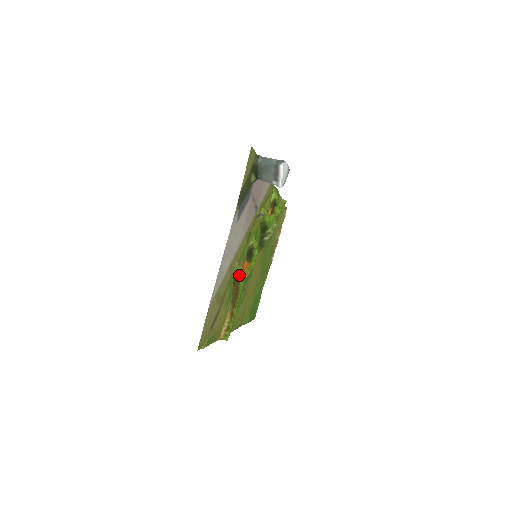
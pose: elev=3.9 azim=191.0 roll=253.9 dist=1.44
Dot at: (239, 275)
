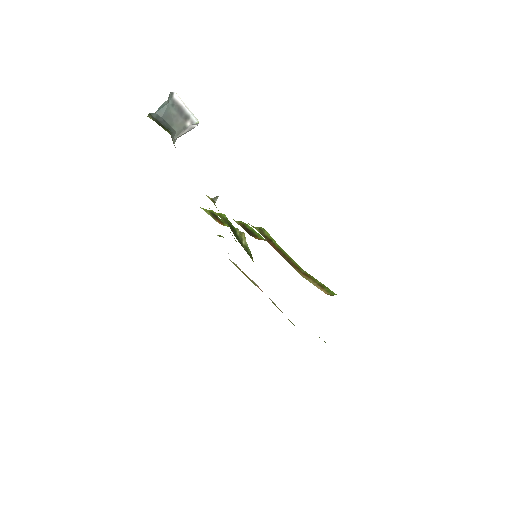
Dot at: (263, 234)
